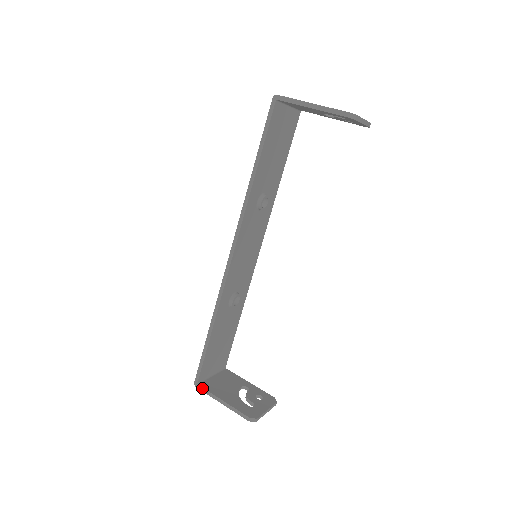
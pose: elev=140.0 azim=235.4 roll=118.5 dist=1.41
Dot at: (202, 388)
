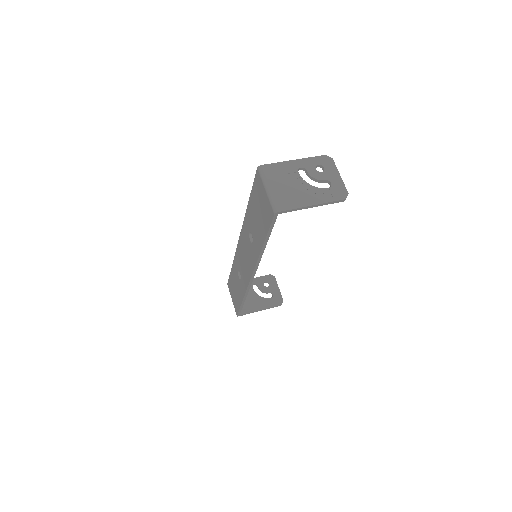
Dot at: occluded
